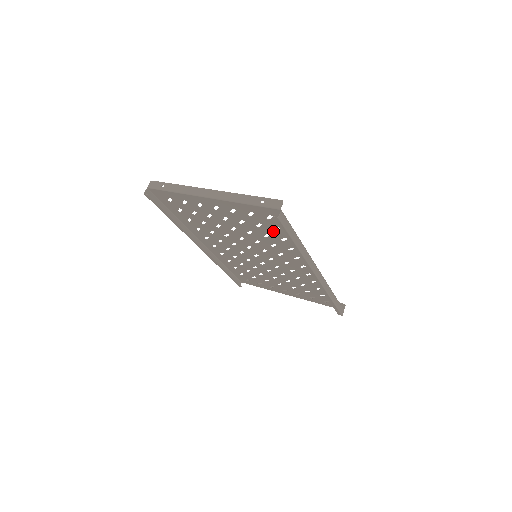
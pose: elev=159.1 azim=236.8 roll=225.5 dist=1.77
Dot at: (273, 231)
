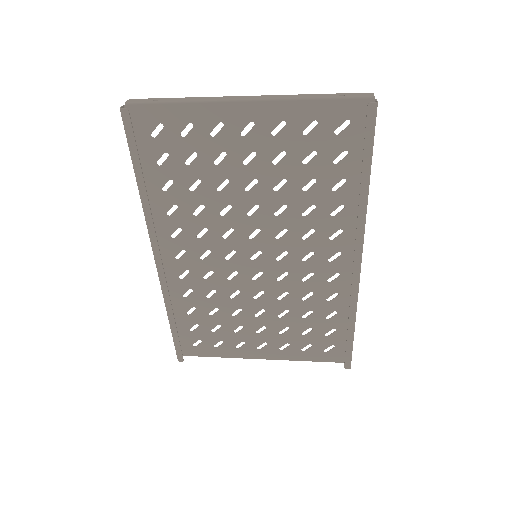
Dot at: (329, 167)
